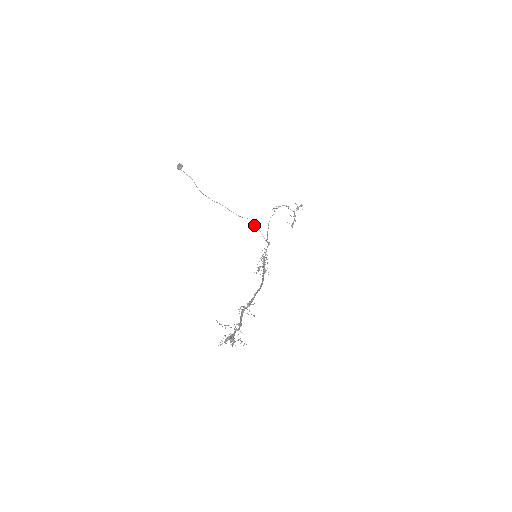
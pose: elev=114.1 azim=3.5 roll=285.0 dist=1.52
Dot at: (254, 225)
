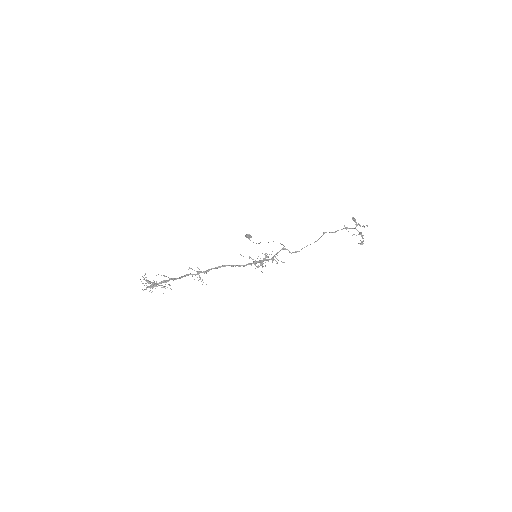
Dot at: (280, 243)
